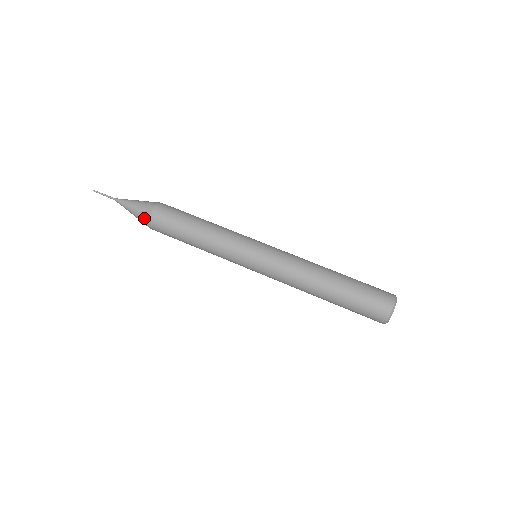
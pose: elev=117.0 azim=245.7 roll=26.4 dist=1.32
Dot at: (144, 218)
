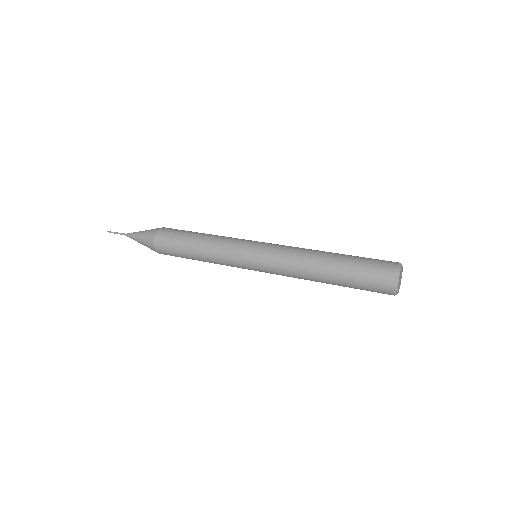
Dot at: (151, 247)
